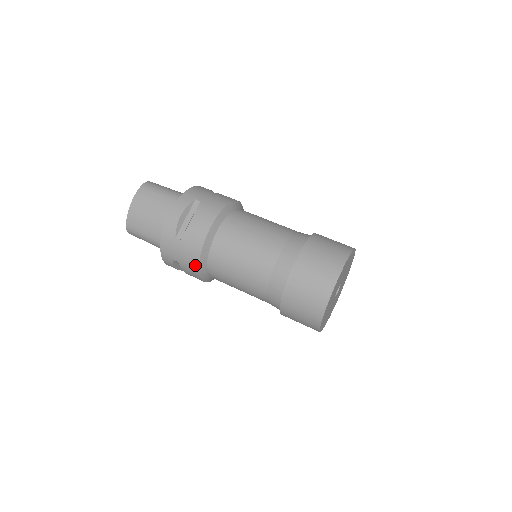
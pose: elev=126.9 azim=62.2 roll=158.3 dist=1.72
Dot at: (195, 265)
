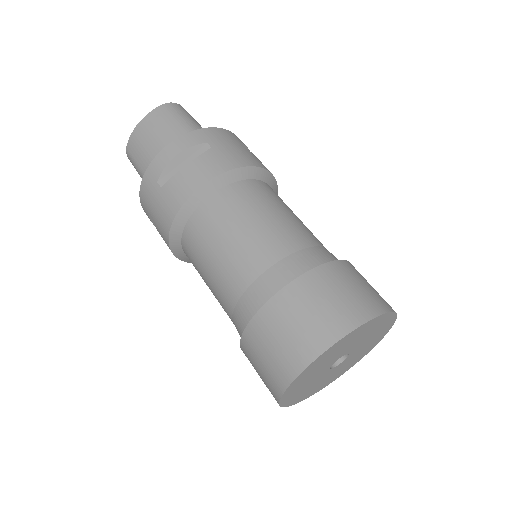
Dot at: (166, 230)
